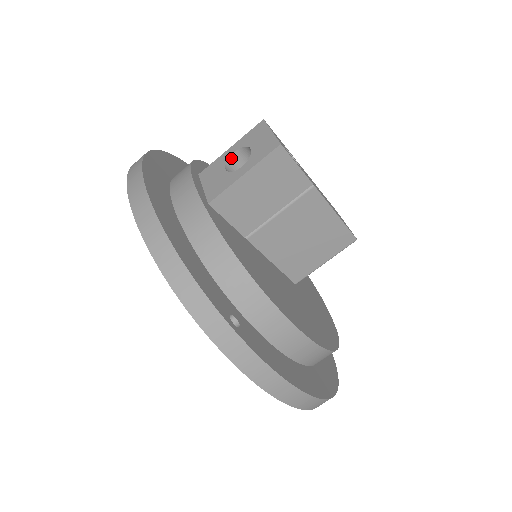
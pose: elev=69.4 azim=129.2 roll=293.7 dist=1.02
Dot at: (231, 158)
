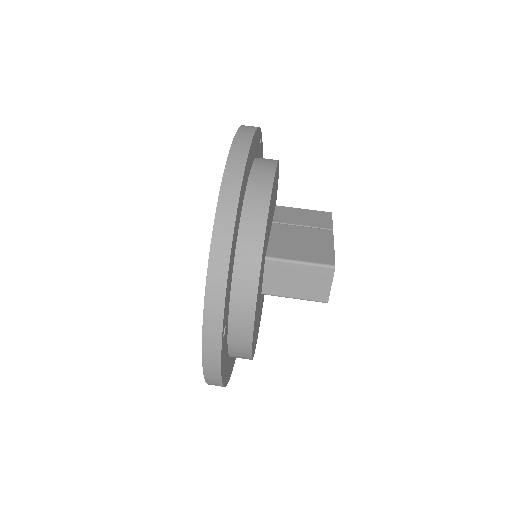
Dot at: occluded
